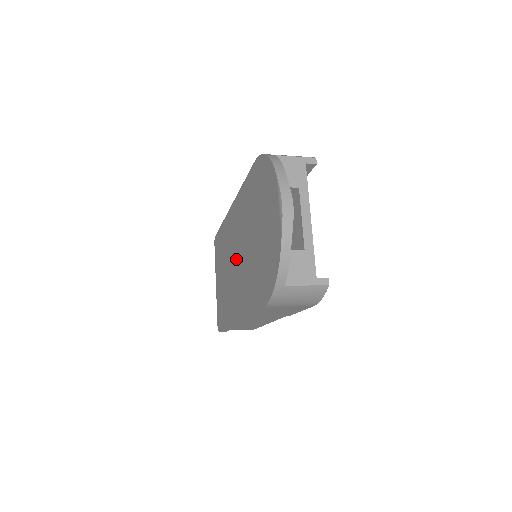
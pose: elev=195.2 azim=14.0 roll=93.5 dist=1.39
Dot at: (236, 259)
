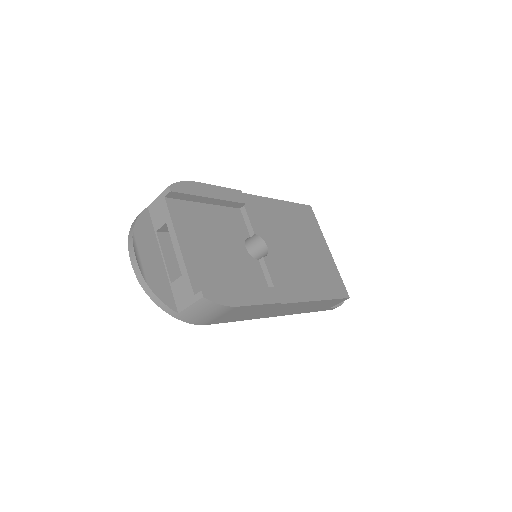
Dot at: occluded
